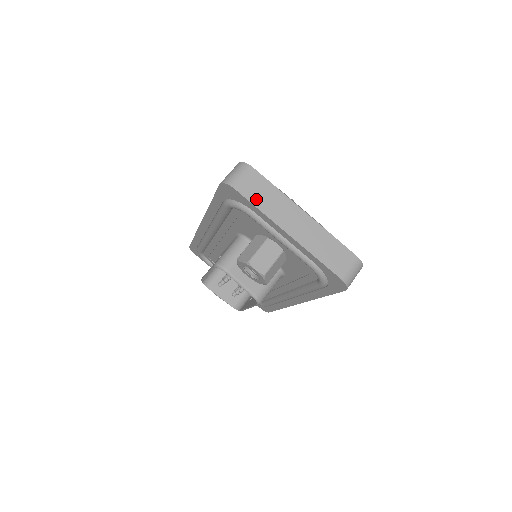
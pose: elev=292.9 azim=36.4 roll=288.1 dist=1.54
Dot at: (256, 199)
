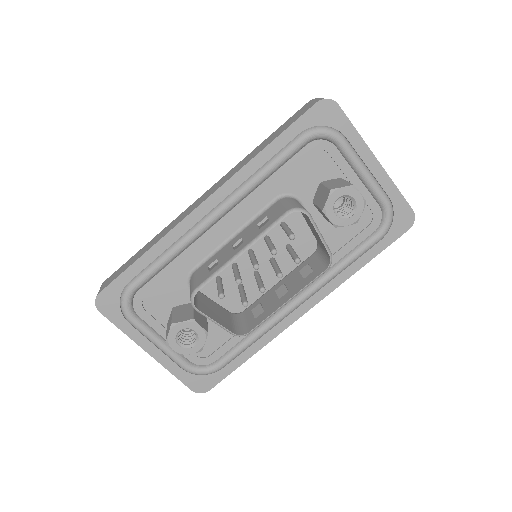
Dot at: (350, 123)
